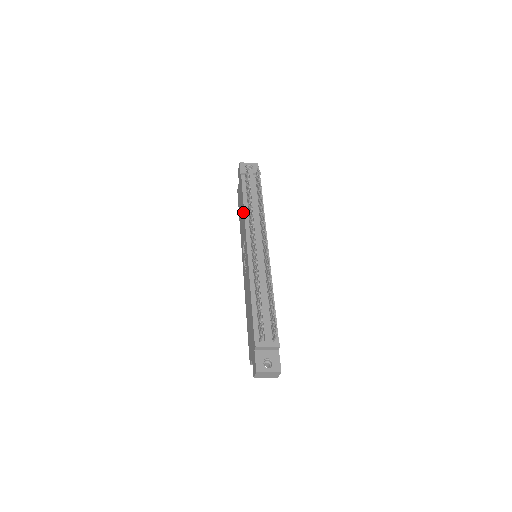
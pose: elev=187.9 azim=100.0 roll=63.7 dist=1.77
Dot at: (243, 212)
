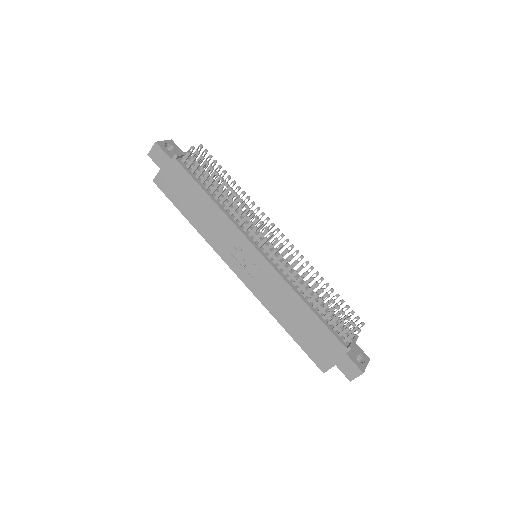
Dot at: (214, 208)
